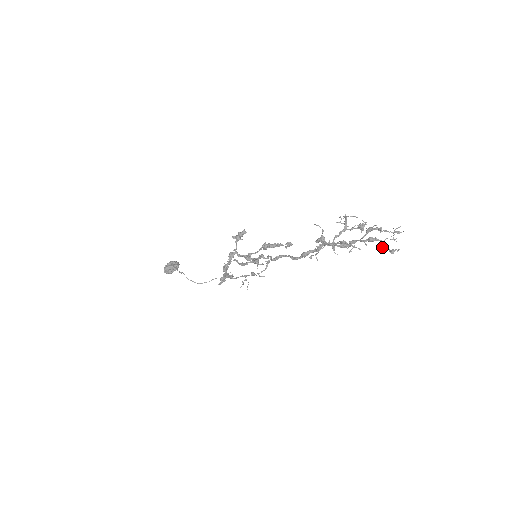
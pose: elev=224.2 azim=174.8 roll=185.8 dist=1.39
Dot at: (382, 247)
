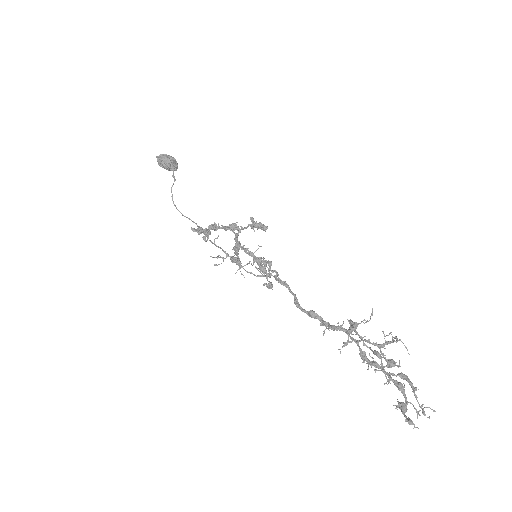
Dot at: (399, 404)
